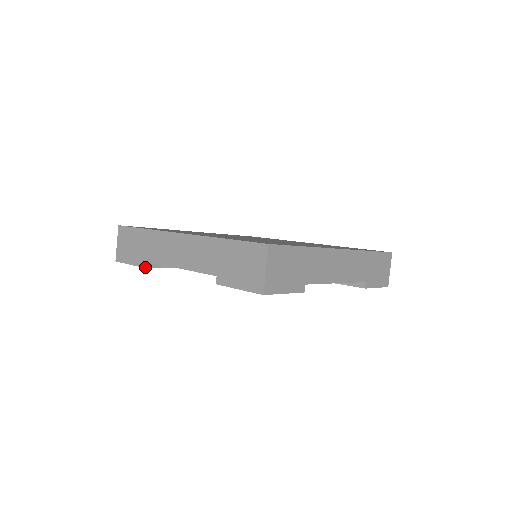
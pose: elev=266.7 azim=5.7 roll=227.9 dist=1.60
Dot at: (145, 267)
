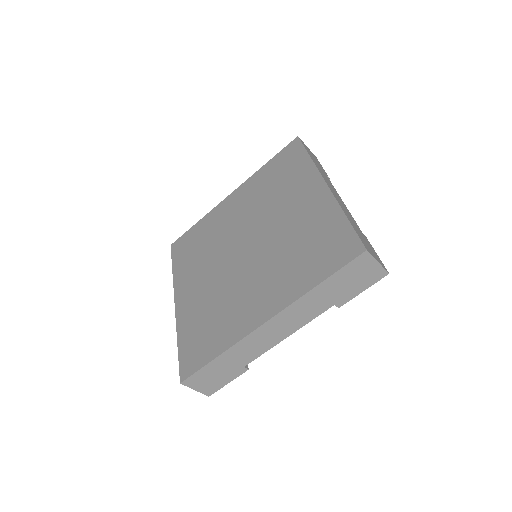
Dot at: (248, 368)
